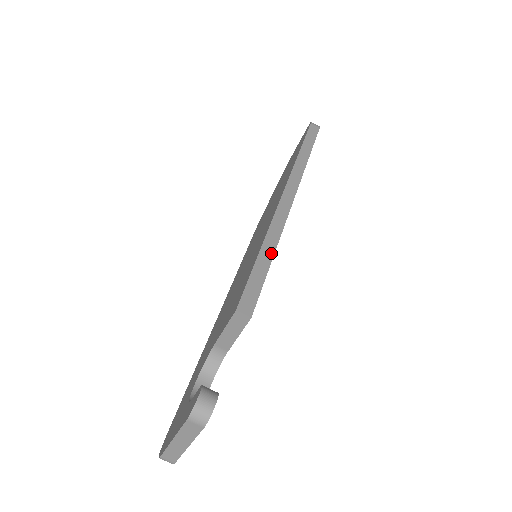
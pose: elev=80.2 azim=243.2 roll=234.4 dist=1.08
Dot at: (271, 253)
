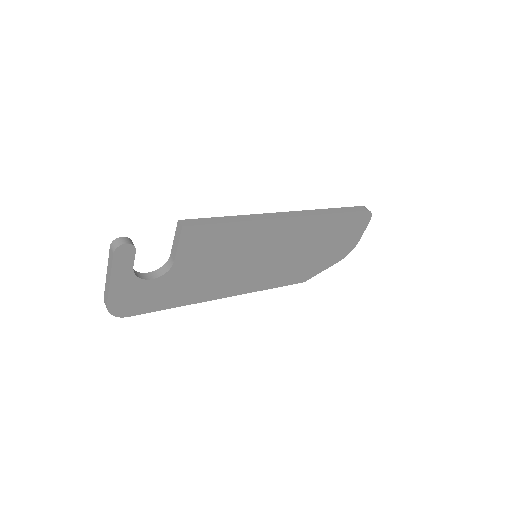
Dot at: (234, 220)
